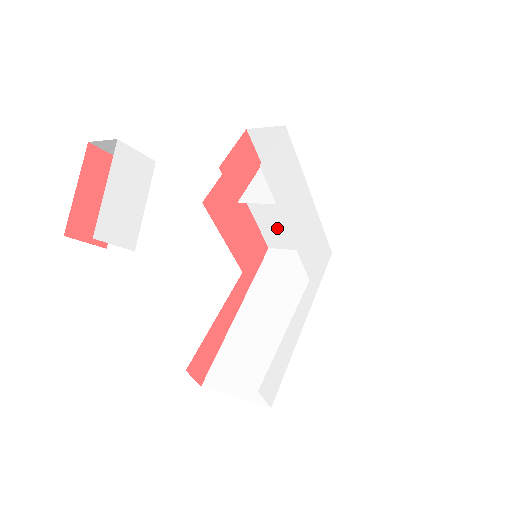
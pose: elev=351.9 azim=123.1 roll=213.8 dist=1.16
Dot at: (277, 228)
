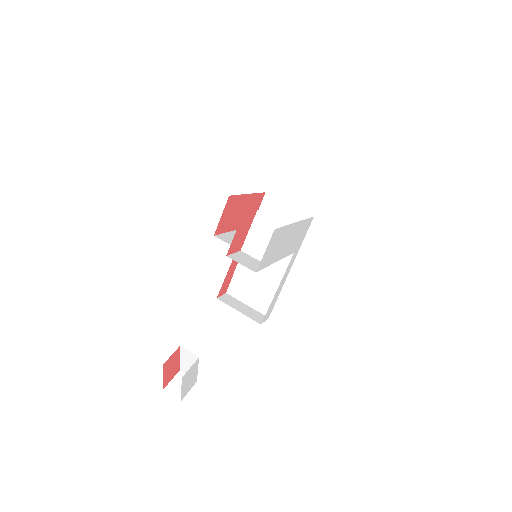
Dot at: occluded
